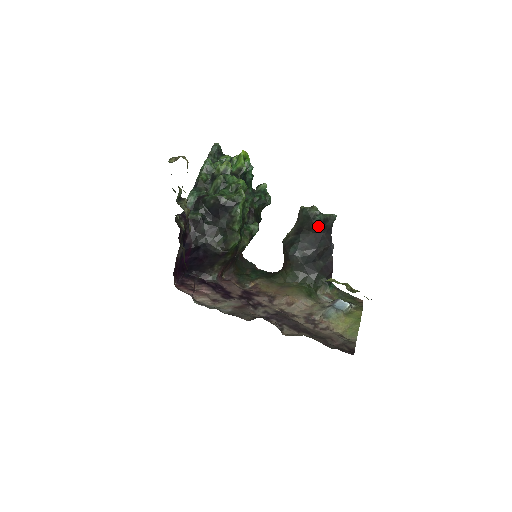
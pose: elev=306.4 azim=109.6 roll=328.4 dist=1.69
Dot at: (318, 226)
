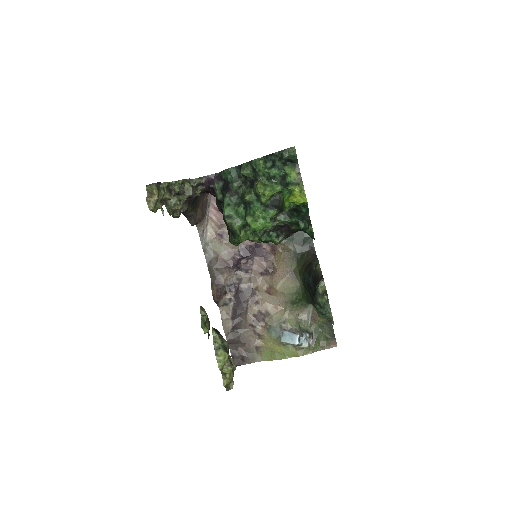
Dot at: occluded
